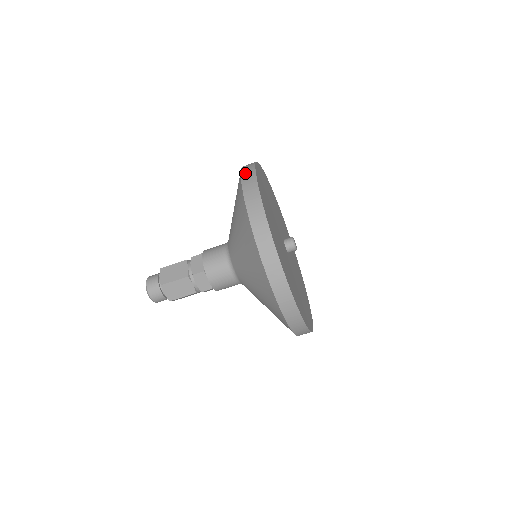
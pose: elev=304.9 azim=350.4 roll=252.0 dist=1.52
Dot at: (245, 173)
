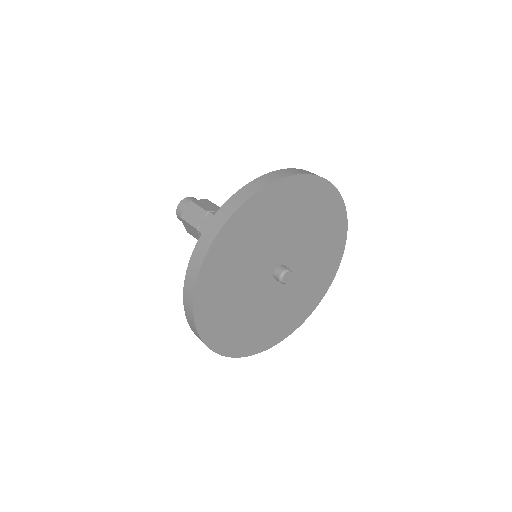
Dot at: (236, 197)
